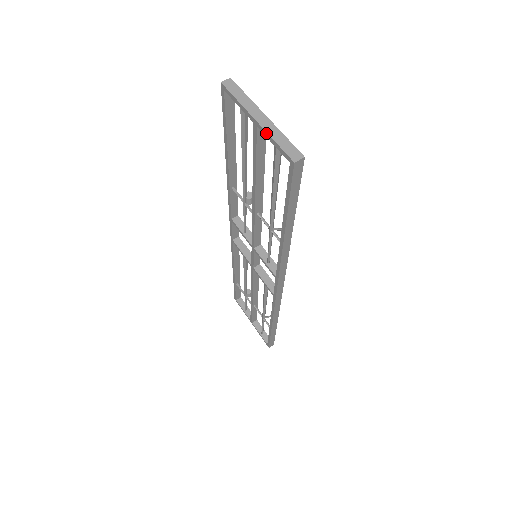
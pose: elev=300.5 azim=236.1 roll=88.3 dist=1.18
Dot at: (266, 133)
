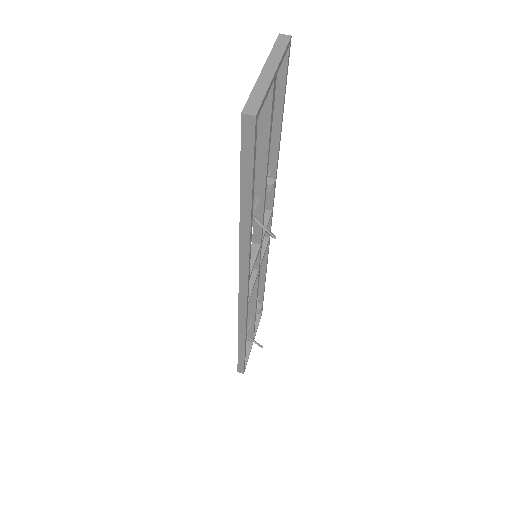
Dot at: (256, 83)
